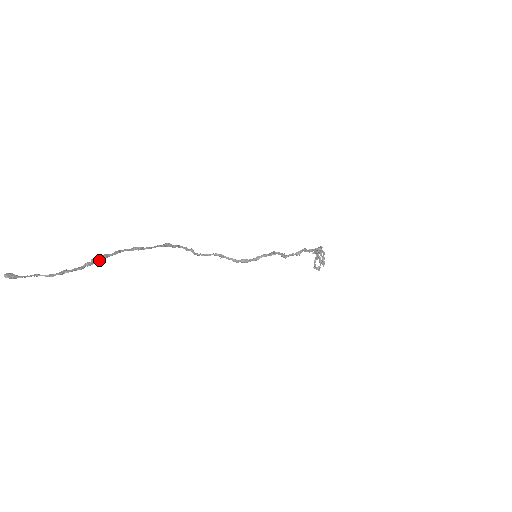
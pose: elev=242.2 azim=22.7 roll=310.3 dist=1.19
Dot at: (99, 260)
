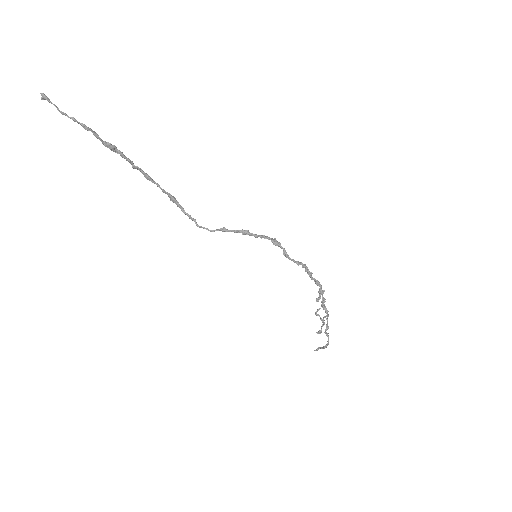
Dot at: (116, 150)
